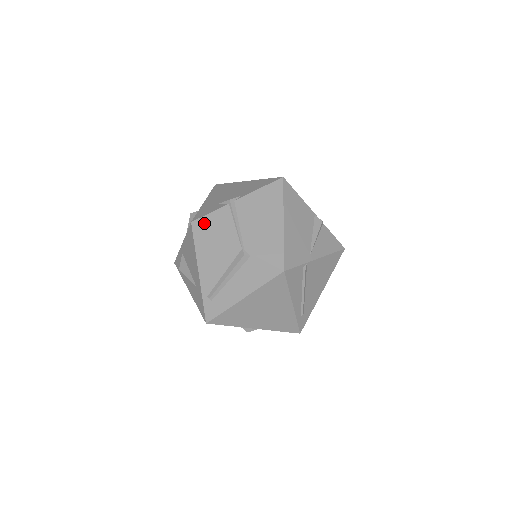
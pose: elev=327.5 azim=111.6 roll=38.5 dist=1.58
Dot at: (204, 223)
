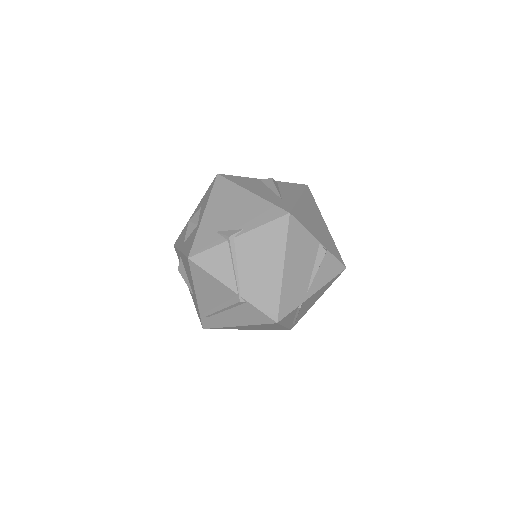
Dot at: (201, 261)
